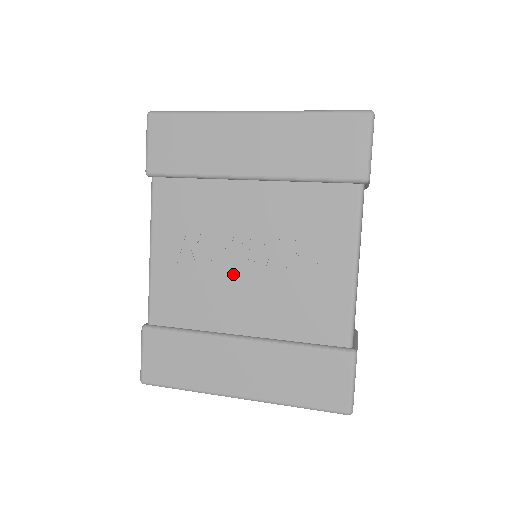
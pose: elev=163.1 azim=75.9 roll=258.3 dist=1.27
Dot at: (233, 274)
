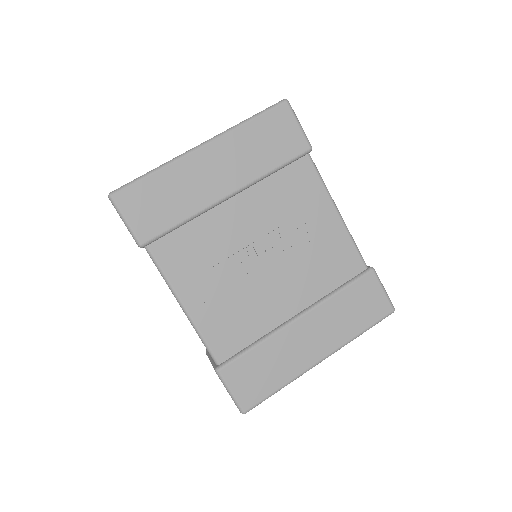
Dot at: (261, 276)
